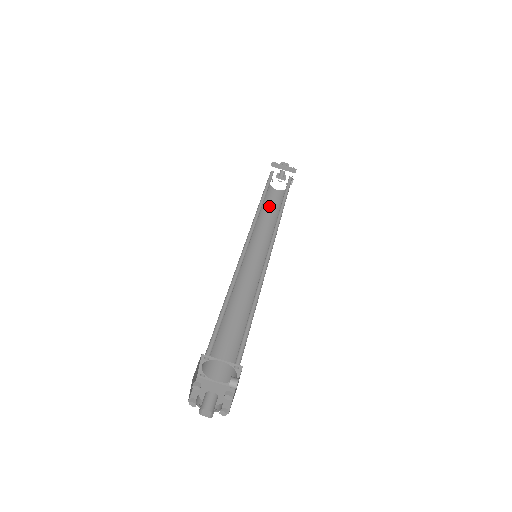
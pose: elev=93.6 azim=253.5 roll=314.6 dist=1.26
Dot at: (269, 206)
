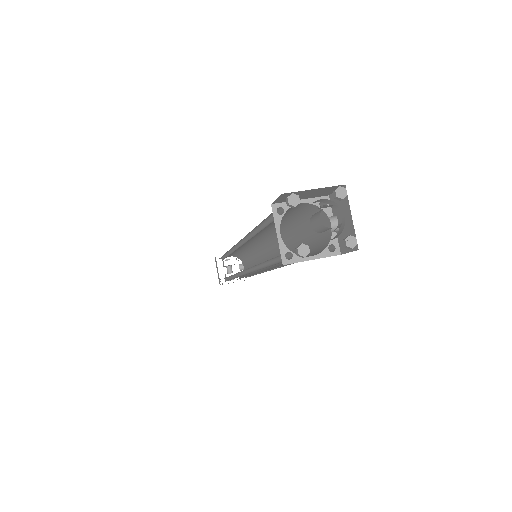
Dot at: occluded
